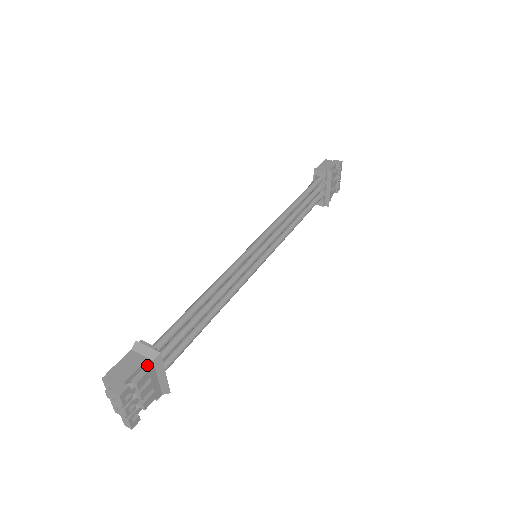
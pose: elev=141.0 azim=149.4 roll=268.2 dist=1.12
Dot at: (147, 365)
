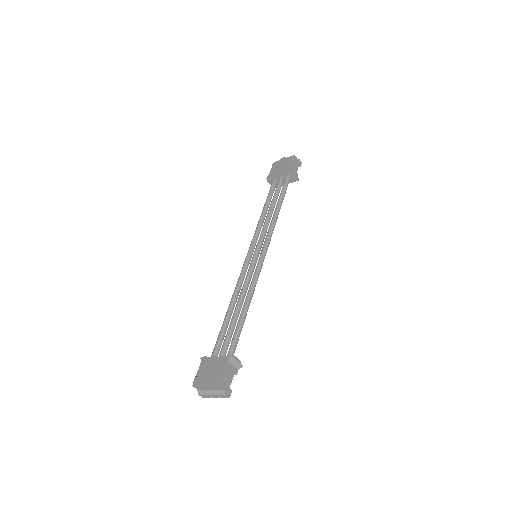
Dot at: occluded
